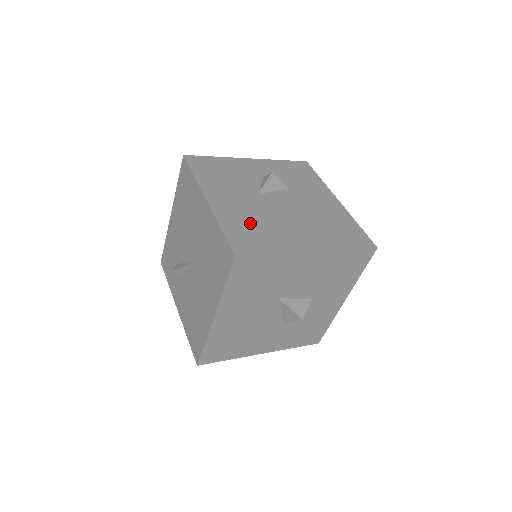
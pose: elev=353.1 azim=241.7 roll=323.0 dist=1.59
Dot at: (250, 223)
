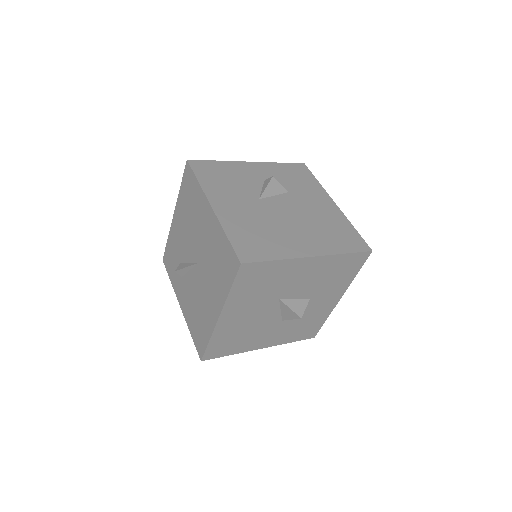
Dot at: (253, 229)
